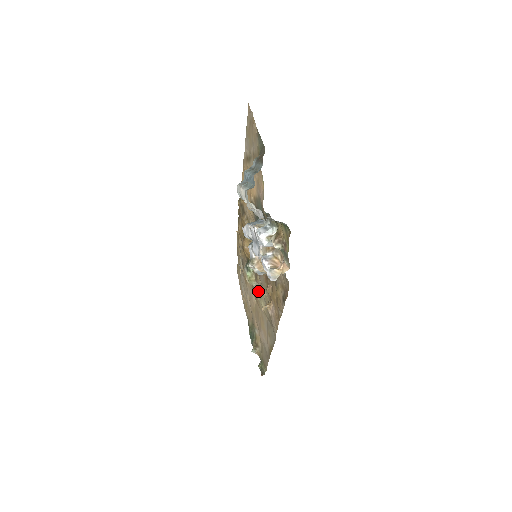
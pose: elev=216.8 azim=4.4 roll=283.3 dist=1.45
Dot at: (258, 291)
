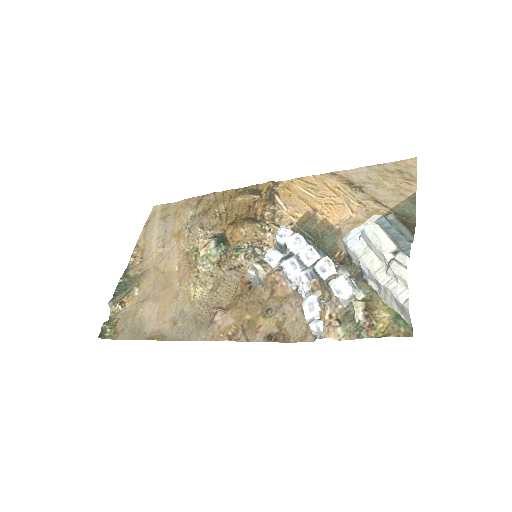
Dot at: (202, 273)
